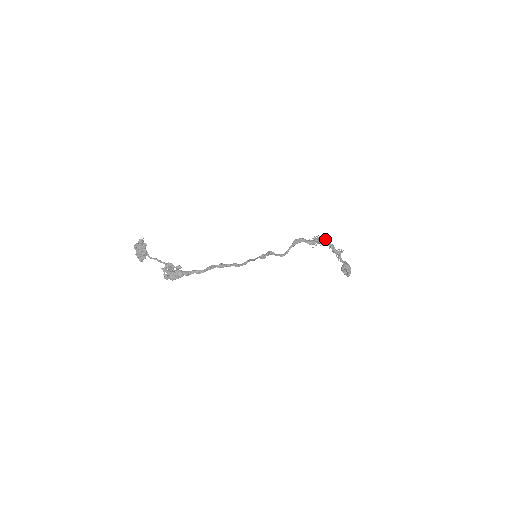
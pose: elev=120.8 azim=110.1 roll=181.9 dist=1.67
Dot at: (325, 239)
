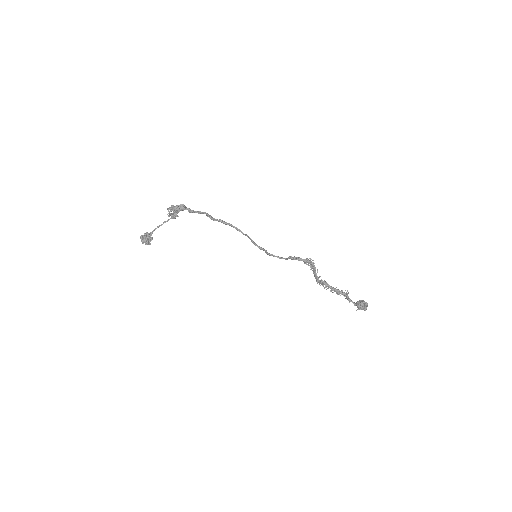
Dot at: (323, 281)
